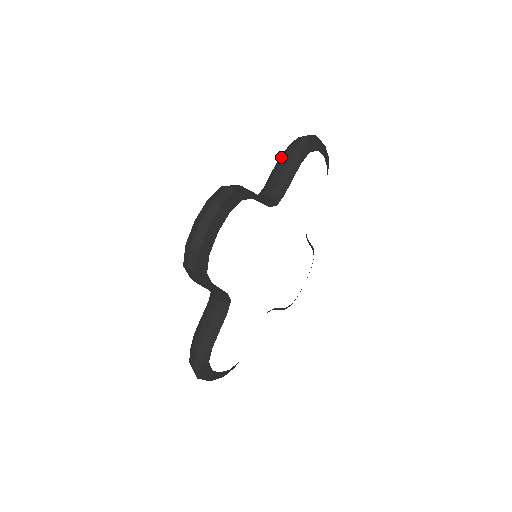
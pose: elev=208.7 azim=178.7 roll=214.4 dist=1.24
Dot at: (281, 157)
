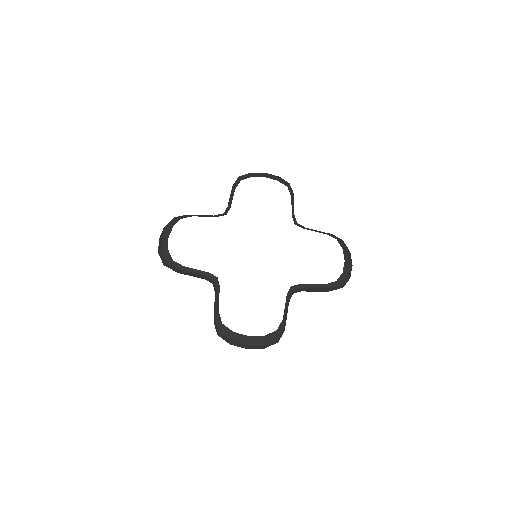
Dot at: occluded
